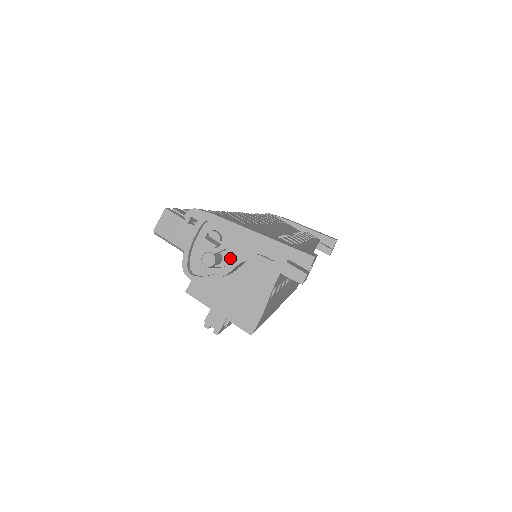
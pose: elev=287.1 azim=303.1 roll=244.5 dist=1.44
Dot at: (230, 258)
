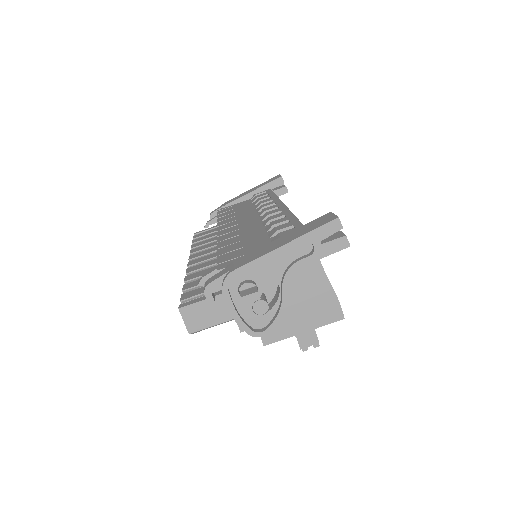
Dot at: (269, 287)
